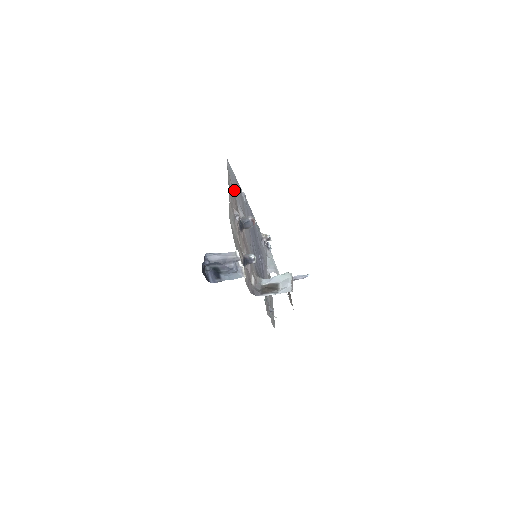
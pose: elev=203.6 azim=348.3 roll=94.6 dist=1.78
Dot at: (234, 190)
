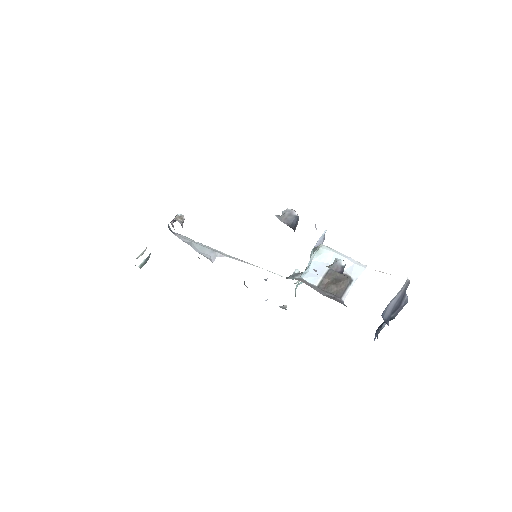
Dot at: occluded
